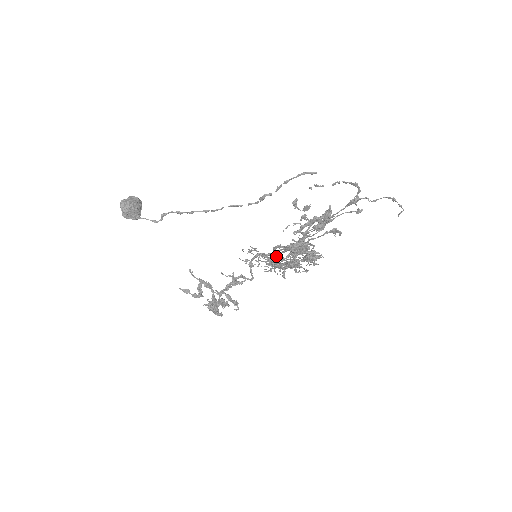
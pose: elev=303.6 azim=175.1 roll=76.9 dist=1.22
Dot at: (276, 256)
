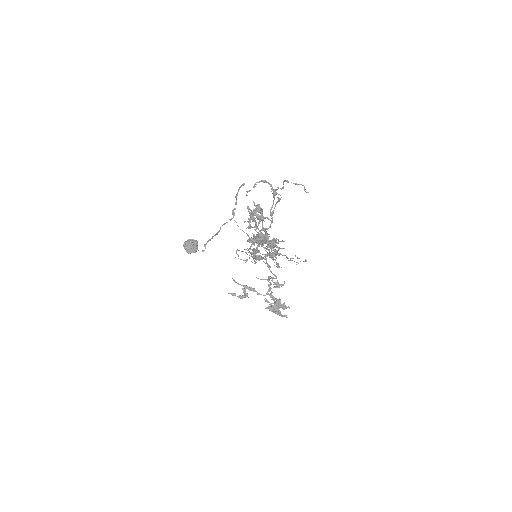
Dot at: (253, 250)
